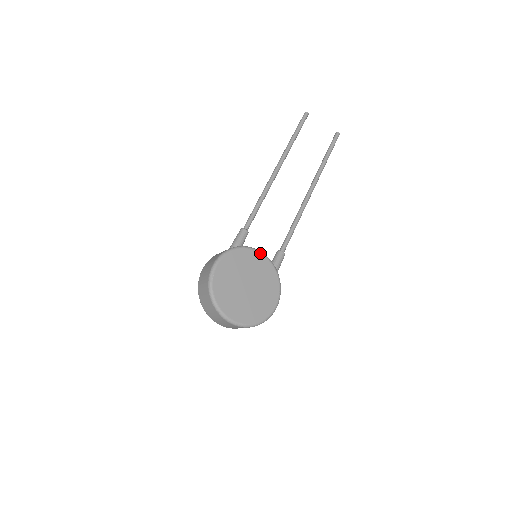
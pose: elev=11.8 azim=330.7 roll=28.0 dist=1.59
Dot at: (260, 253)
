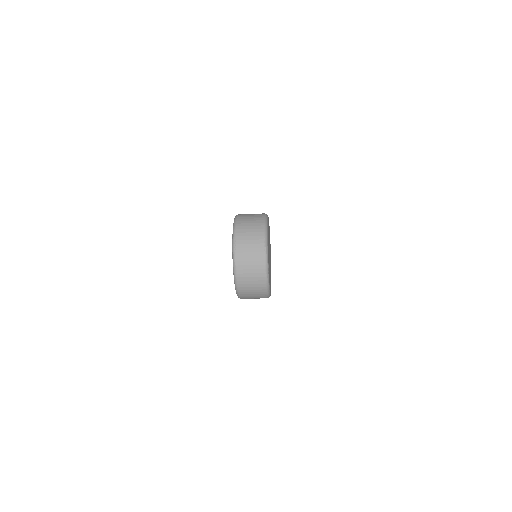
Dot at: occluded
